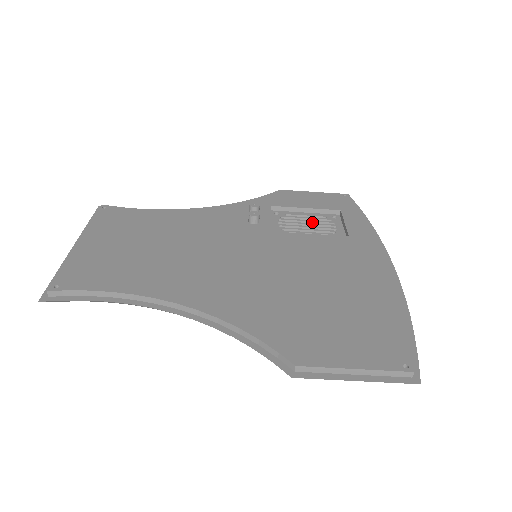
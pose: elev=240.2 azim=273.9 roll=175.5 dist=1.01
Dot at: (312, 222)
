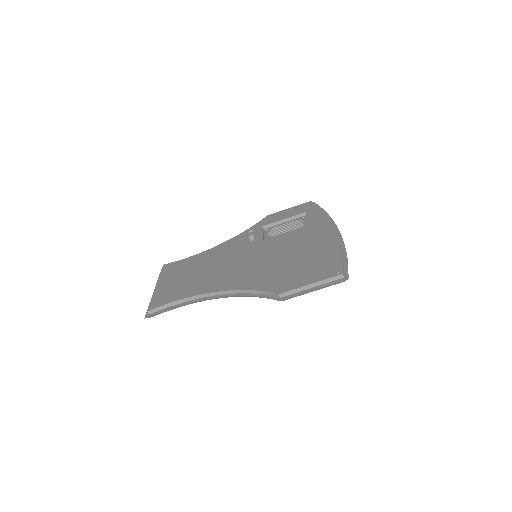
Dot at: (289, 226)
